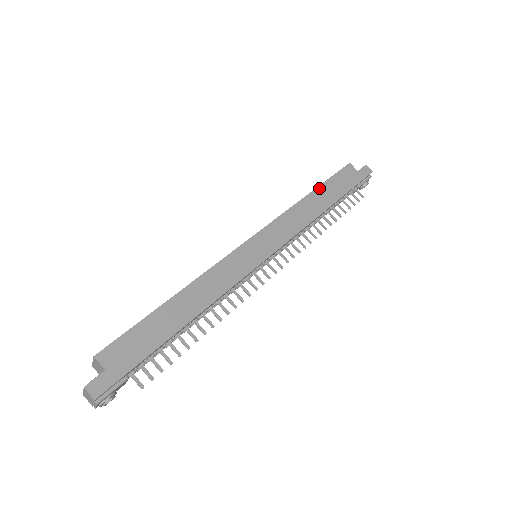
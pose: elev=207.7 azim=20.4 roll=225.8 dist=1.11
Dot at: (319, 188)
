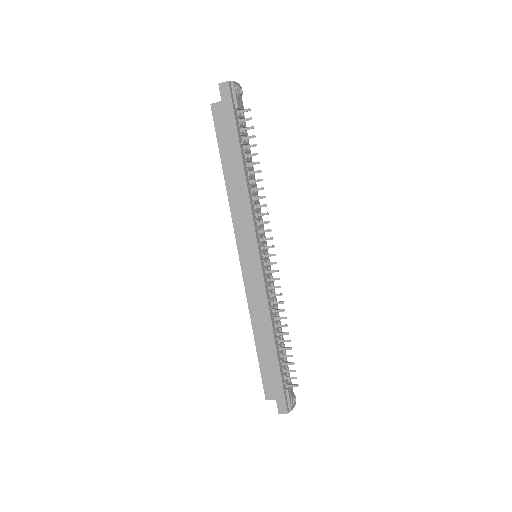
Dot at: (223, 163)
